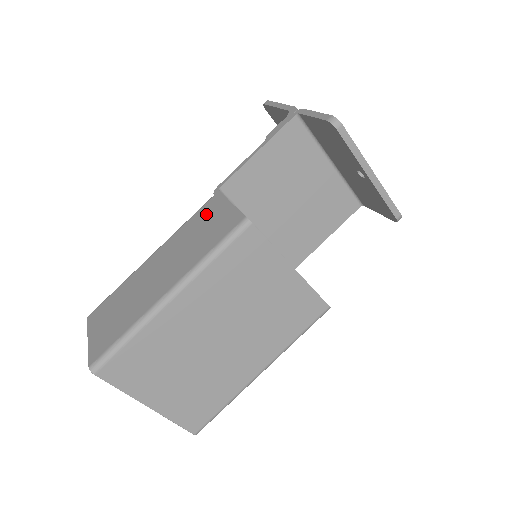
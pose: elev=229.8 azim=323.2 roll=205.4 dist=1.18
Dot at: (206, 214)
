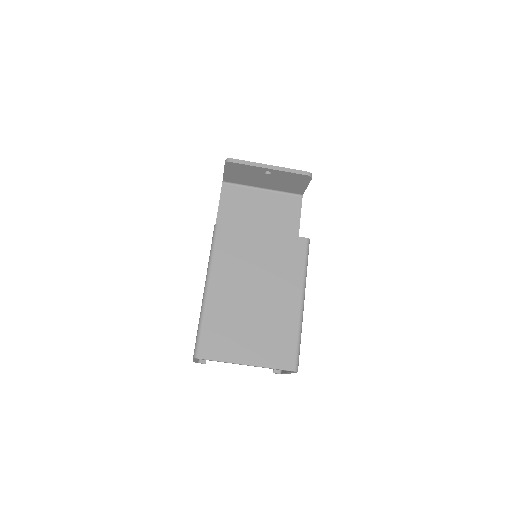
Dot at: occluded
